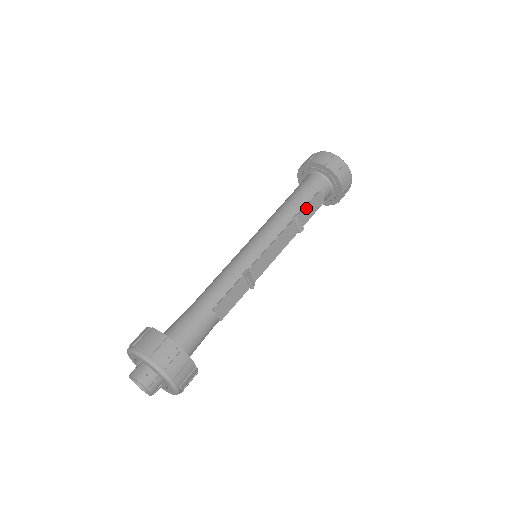
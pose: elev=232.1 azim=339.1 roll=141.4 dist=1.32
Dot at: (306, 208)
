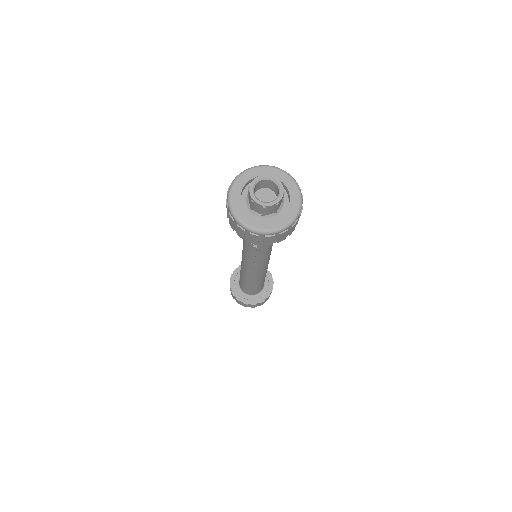
Dot at: occluded
